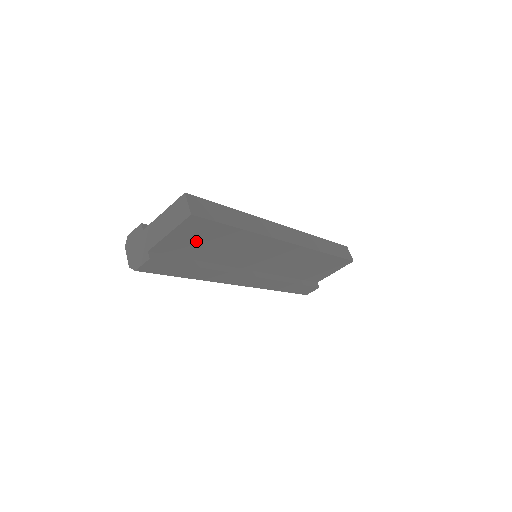
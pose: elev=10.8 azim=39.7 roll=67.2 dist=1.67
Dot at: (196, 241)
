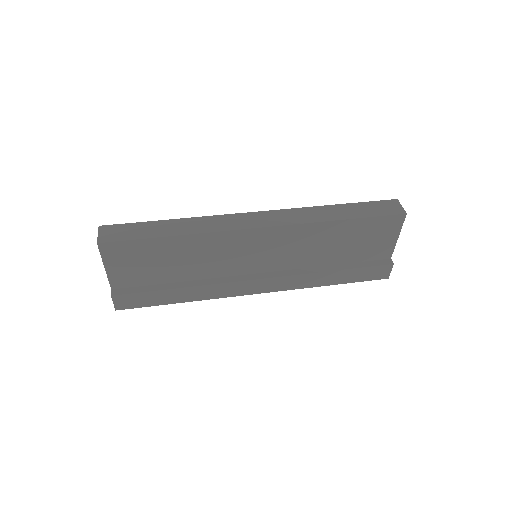
Dot at: (143, 265)
